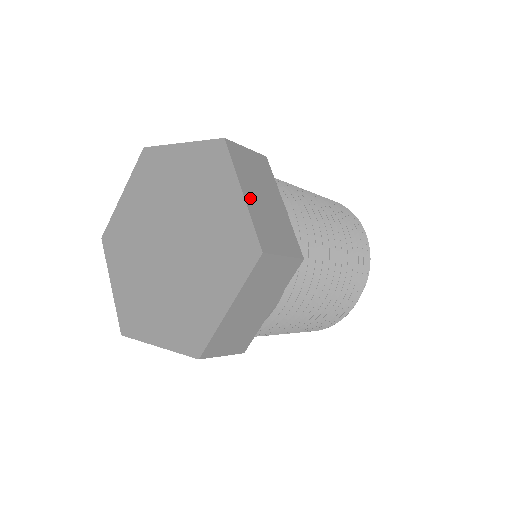
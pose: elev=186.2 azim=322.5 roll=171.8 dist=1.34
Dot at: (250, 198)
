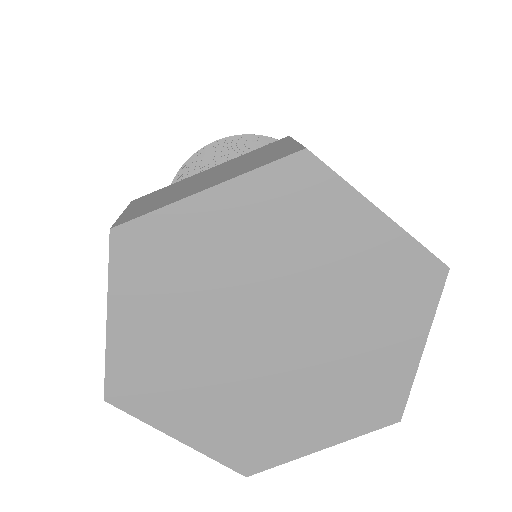
Dot at: occluded
